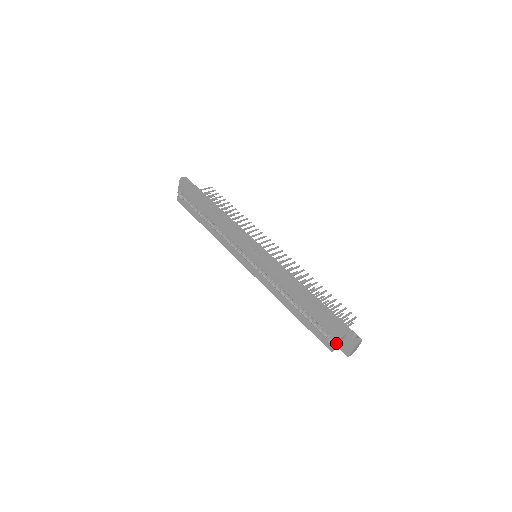
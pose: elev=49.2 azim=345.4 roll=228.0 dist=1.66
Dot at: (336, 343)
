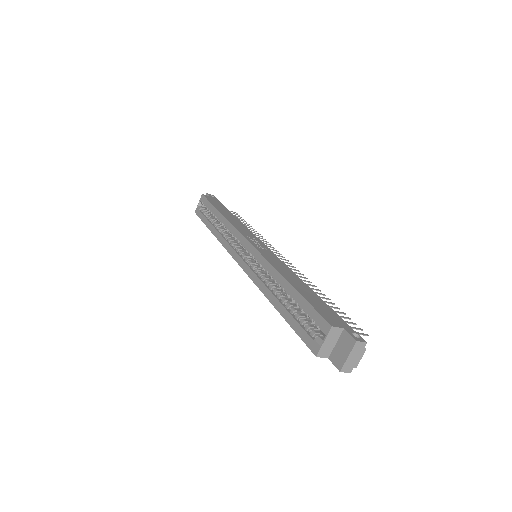
Dot at: (325, 337)
